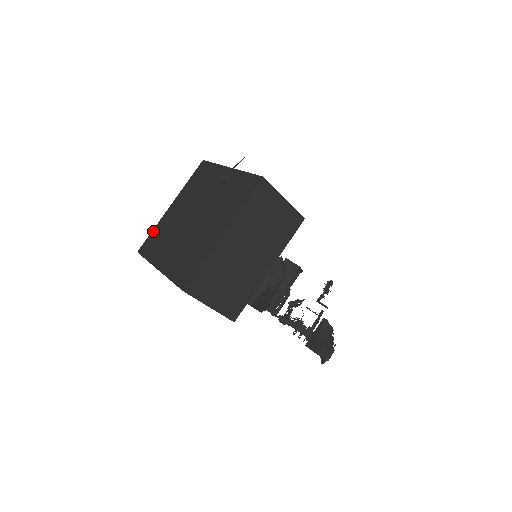
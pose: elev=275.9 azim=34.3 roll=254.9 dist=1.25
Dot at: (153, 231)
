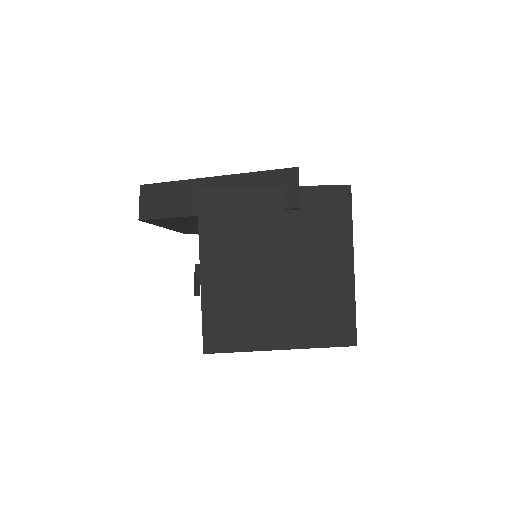
Dot at: (206, 316)
